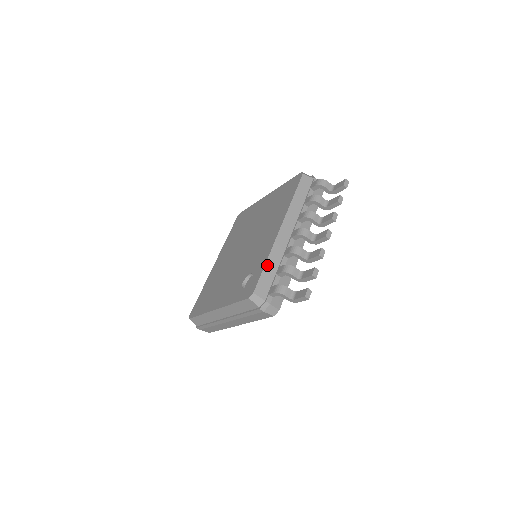
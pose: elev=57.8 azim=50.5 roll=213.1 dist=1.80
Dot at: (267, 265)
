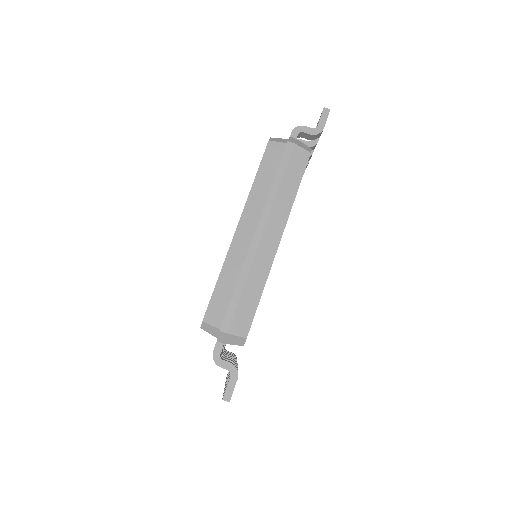
Dot at: occluded
